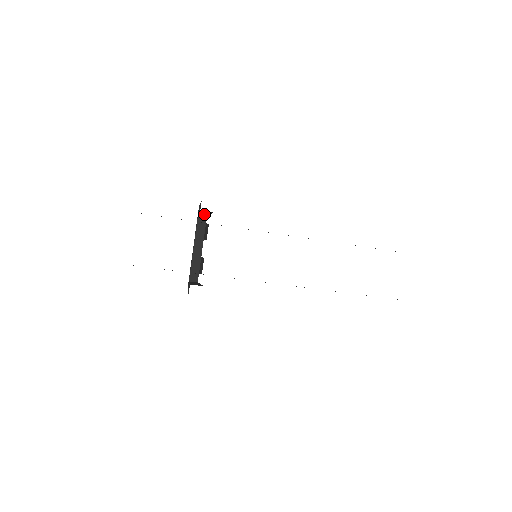
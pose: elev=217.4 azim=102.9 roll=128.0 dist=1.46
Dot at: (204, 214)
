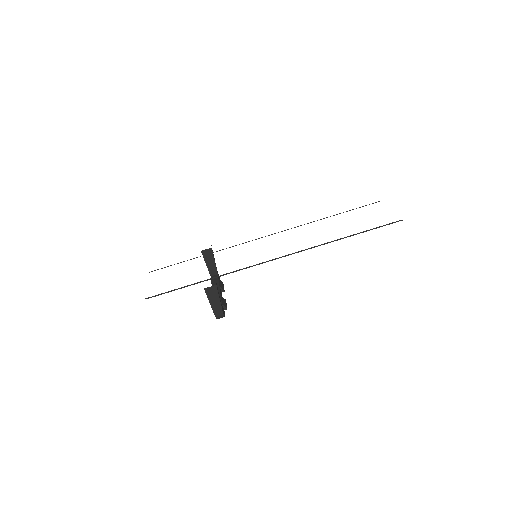
Dot at: (215, 275)
